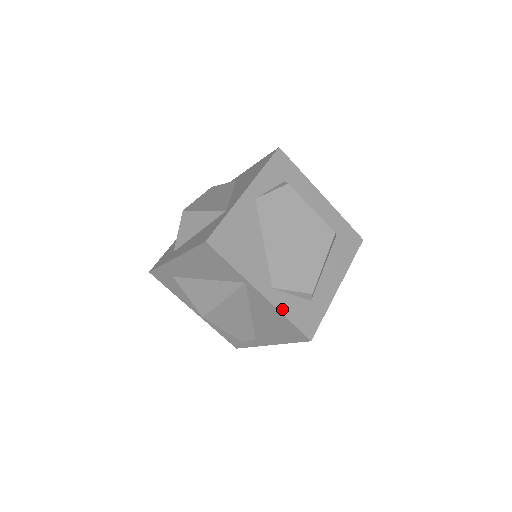
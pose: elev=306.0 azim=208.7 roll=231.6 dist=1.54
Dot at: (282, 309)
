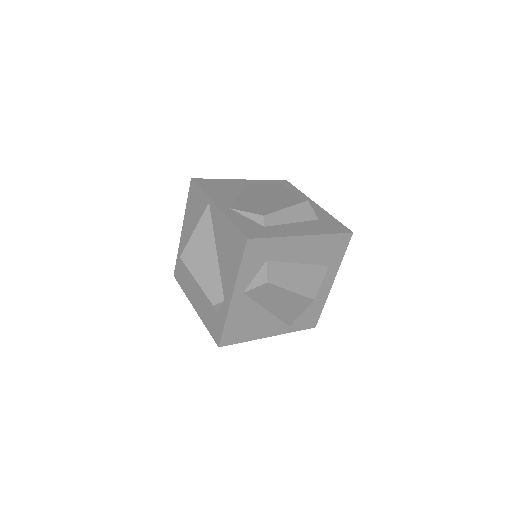
Dot at: (230, 217)
